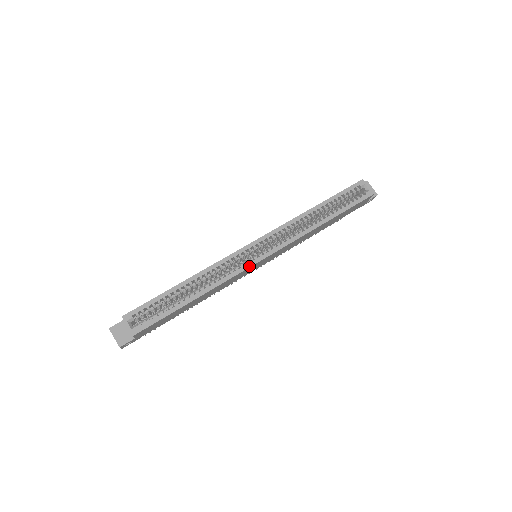
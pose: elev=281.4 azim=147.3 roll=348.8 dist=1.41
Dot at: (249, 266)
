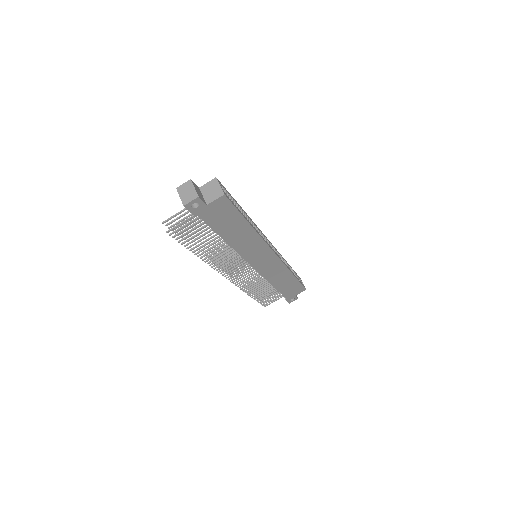
Dot at: (270, 247)
